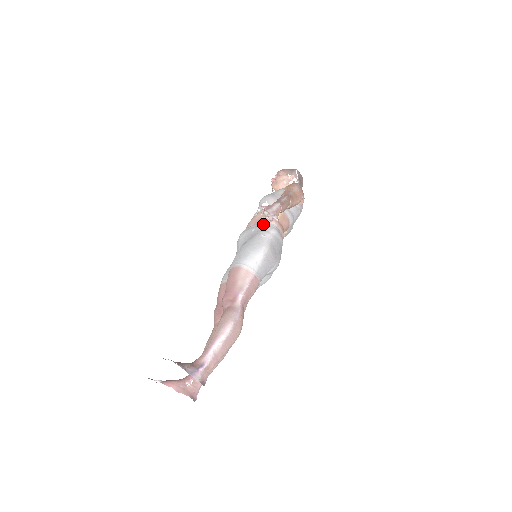
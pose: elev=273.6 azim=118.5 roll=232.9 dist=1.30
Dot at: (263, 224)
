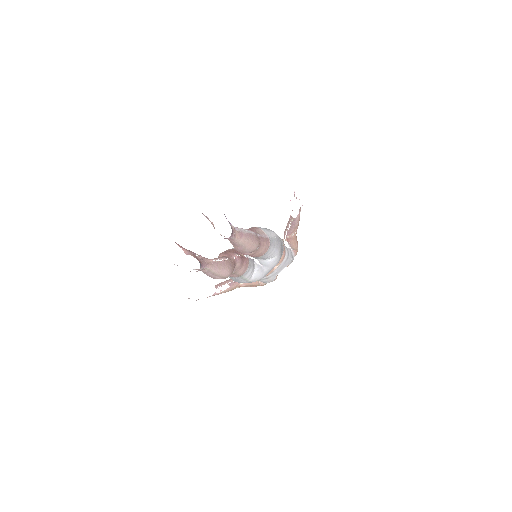
Dot at: occluded
